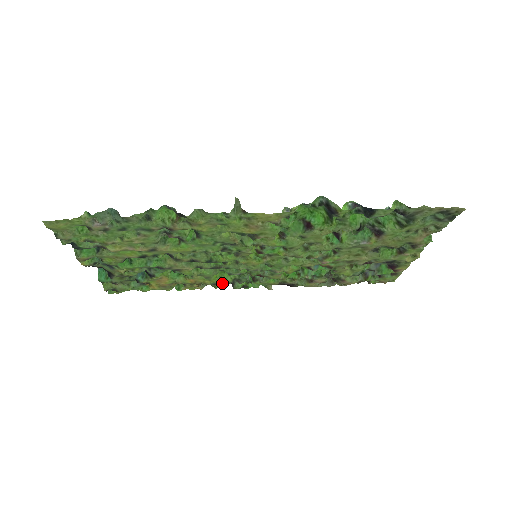
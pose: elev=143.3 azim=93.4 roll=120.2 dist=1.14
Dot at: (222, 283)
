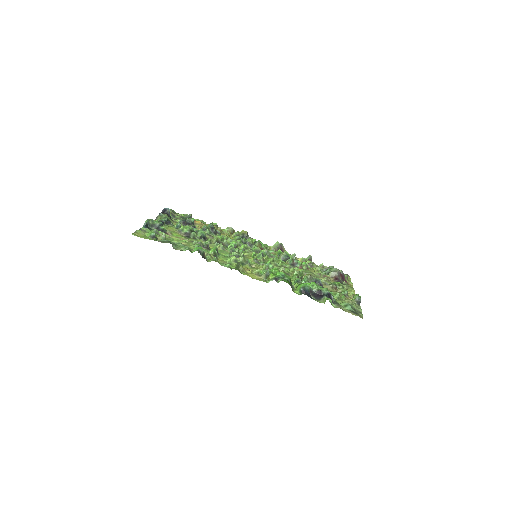
Dot at: occluded
